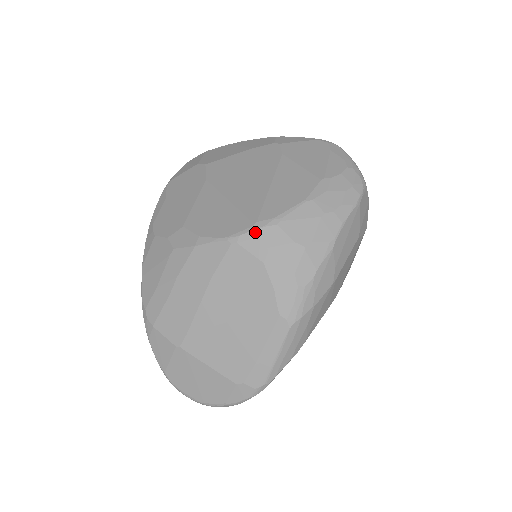
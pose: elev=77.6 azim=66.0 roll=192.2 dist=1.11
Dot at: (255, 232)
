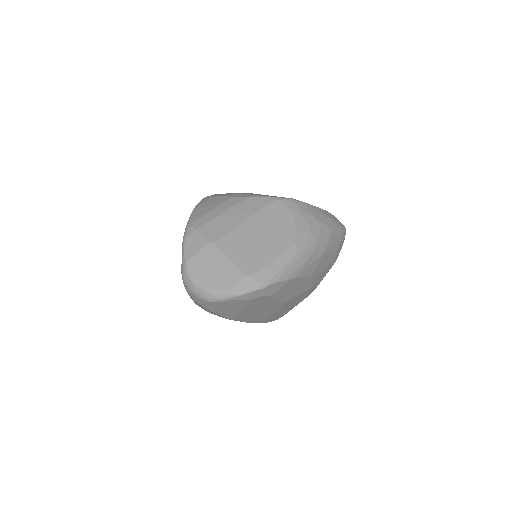
Dot at: (293, 200)
